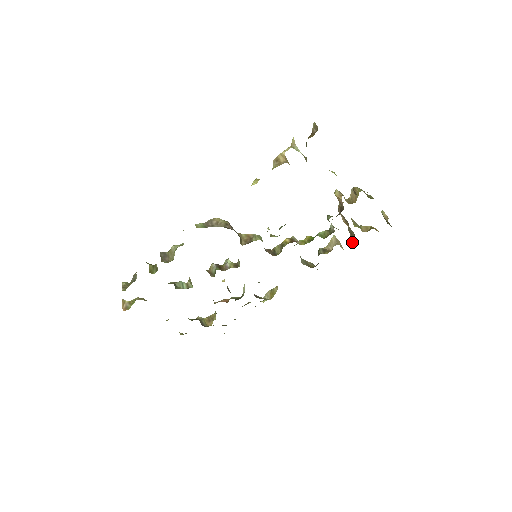
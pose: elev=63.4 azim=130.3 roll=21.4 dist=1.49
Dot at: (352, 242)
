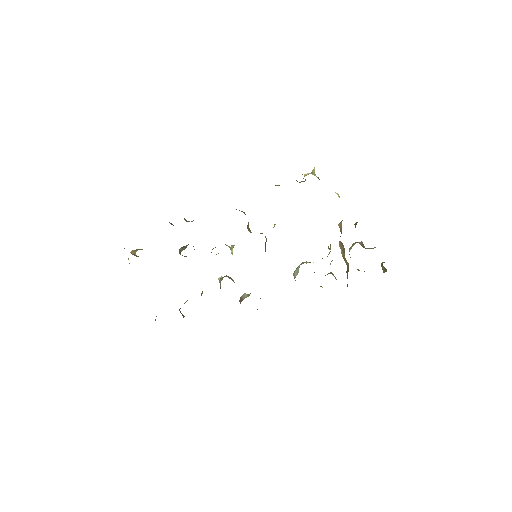
Dot at: occluded
